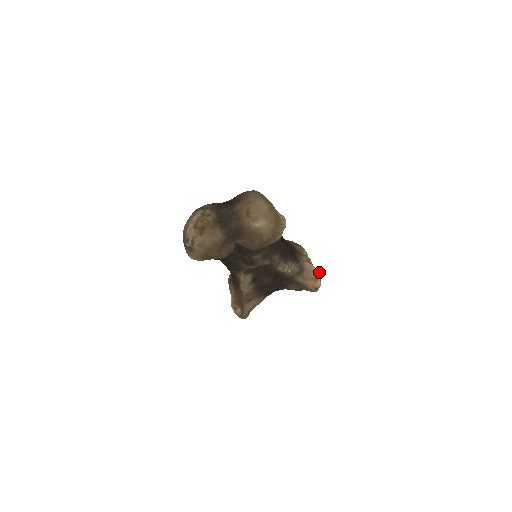
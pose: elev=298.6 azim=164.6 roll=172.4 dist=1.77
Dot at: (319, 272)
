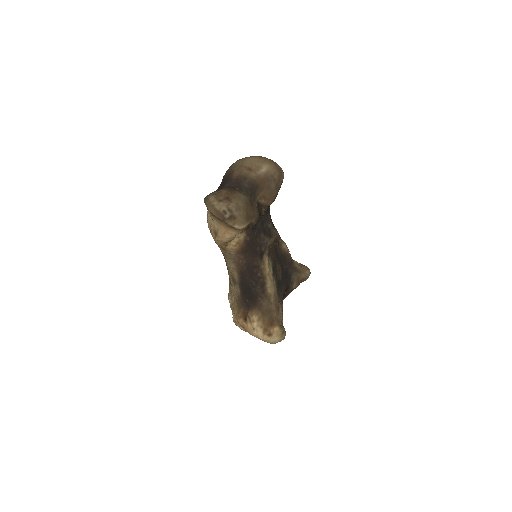
Dot at: (297, 262)
